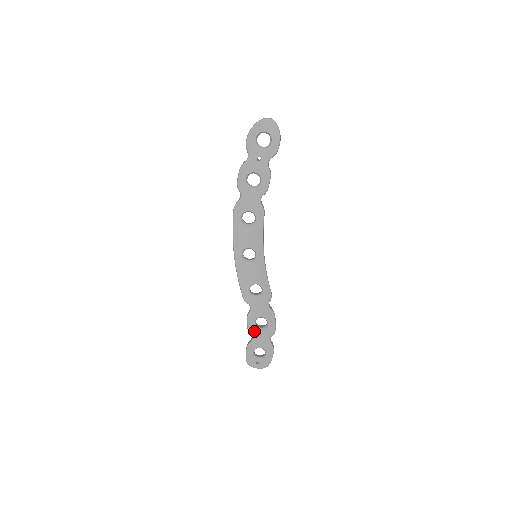
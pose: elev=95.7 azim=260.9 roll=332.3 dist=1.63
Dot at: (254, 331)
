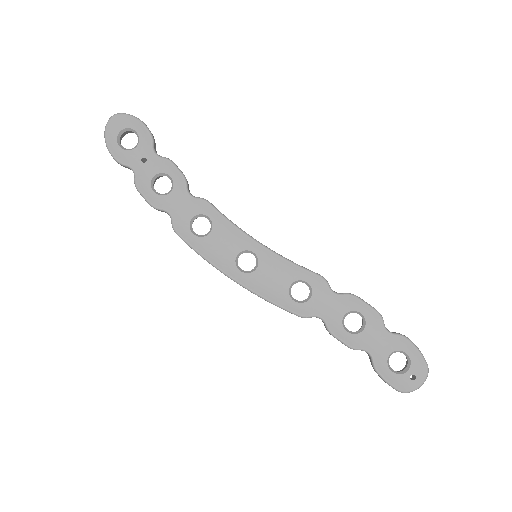
Dot at: (358, 341)
